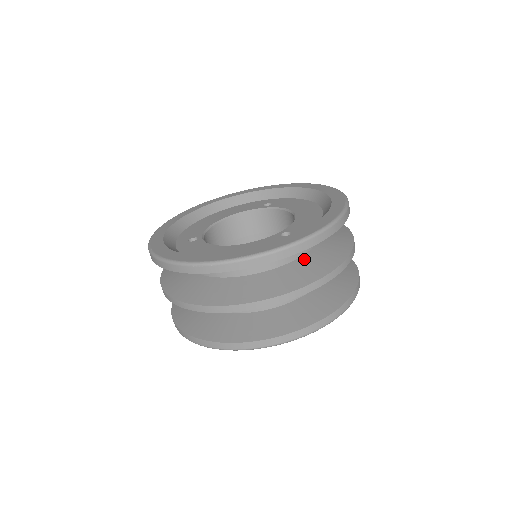
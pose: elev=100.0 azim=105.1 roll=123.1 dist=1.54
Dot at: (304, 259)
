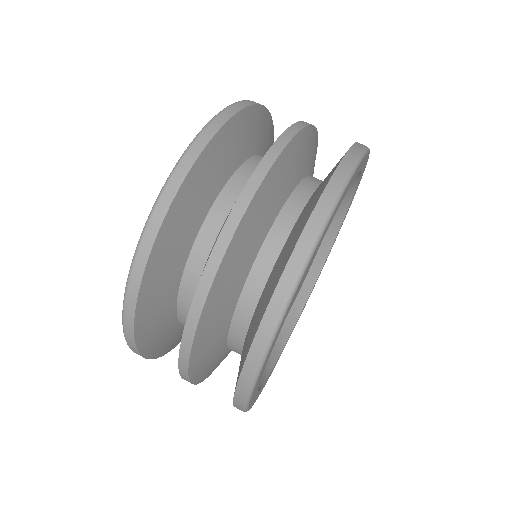
Dot at: occluded
